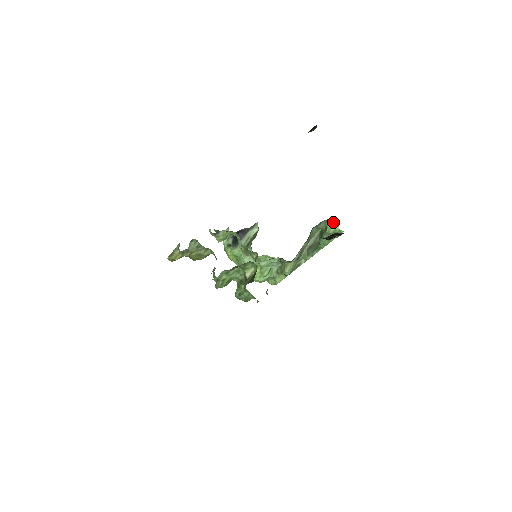
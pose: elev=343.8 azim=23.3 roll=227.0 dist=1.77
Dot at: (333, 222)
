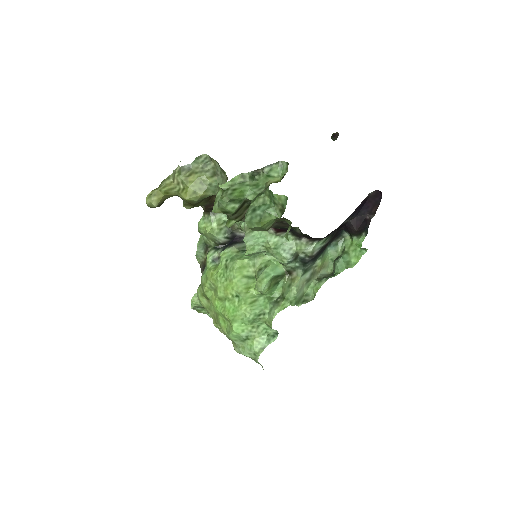
Dot at: (352, 243)
